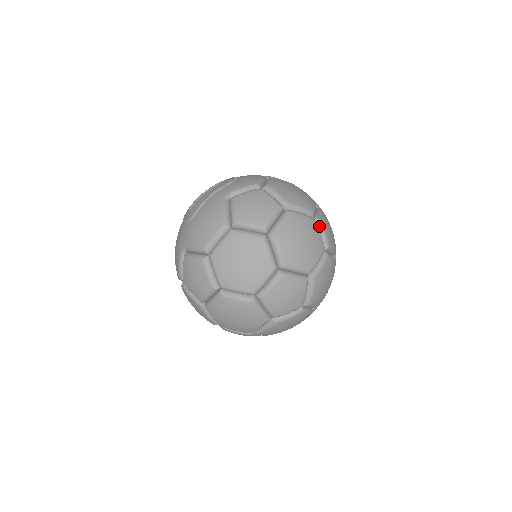
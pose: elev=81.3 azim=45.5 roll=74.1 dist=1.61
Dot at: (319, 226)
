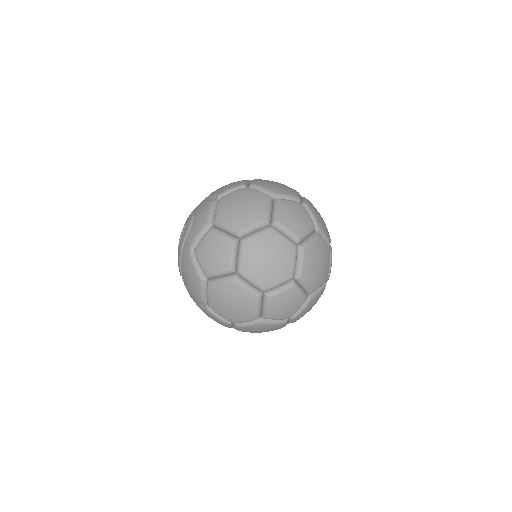
Dot at: (280, 228)
